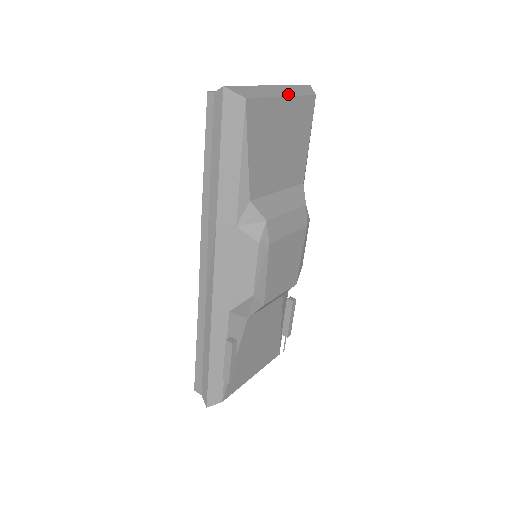
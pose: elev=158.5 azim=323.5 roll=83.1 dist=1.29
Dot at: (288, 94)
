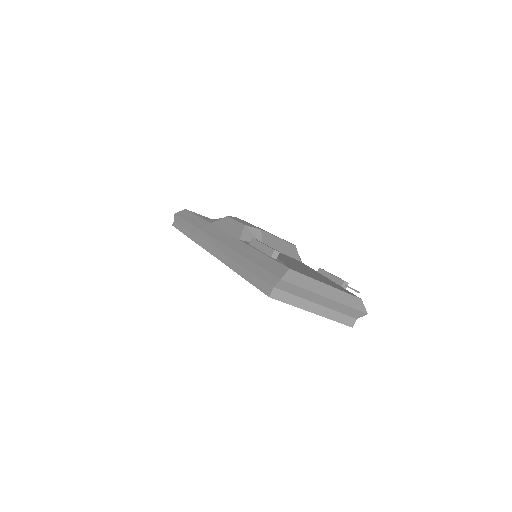
Dot at: occluded
